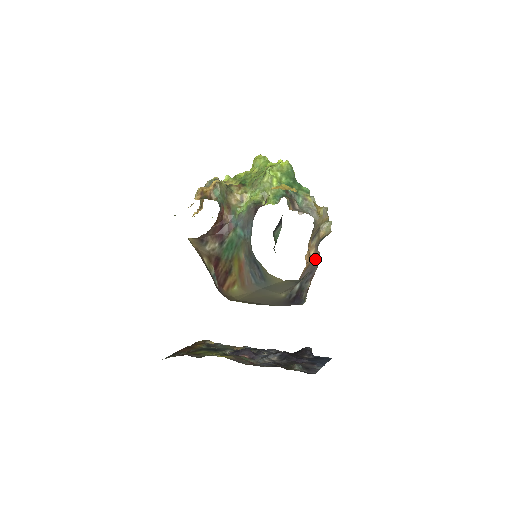
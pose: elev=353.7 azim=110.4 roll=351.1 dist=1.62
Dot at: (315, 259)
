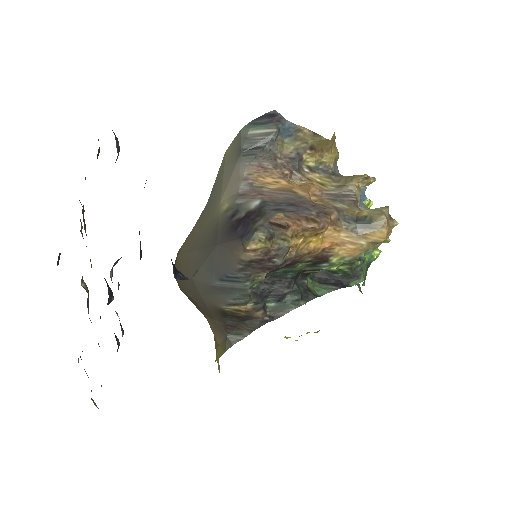
Dot at: (318, 206)
